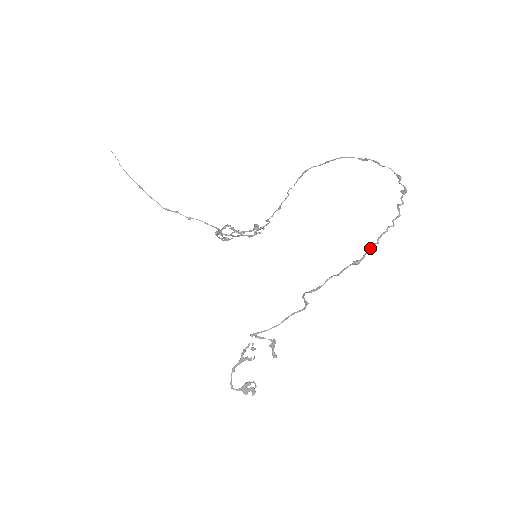
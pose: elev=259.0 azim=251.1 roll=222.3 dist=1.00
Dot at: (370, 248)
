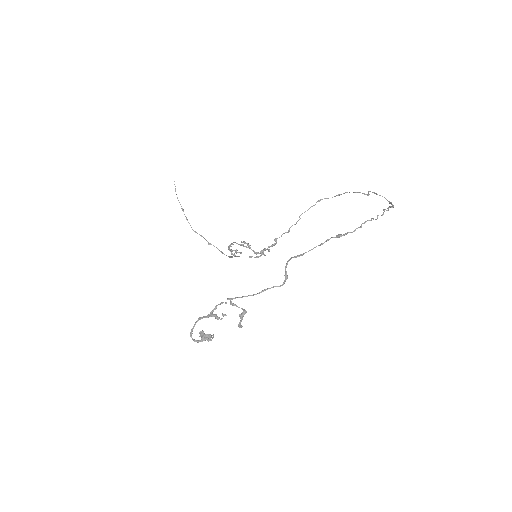
Dot at: (354, 230)
